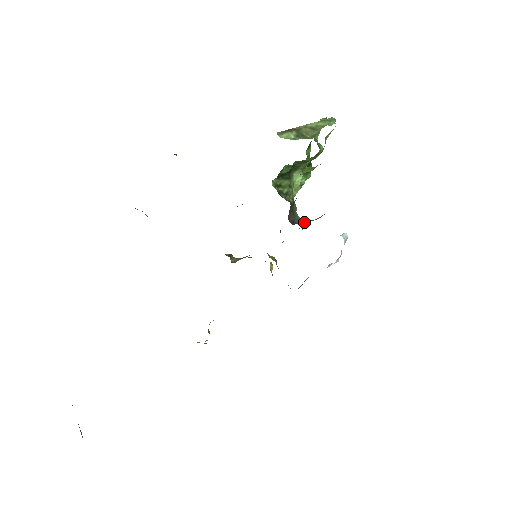
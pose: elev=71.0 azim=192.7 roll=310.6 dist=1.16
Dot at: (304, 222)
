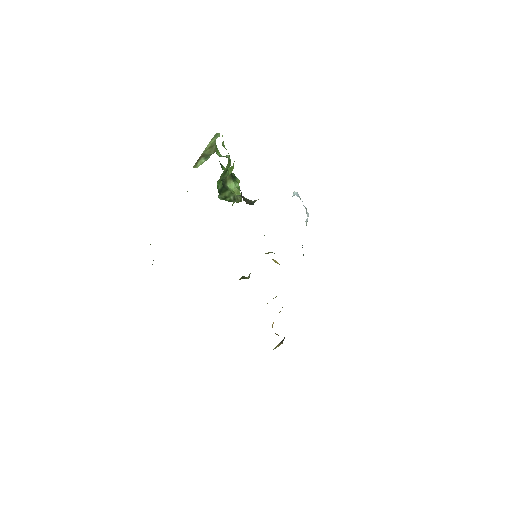
Dot at: occluded
